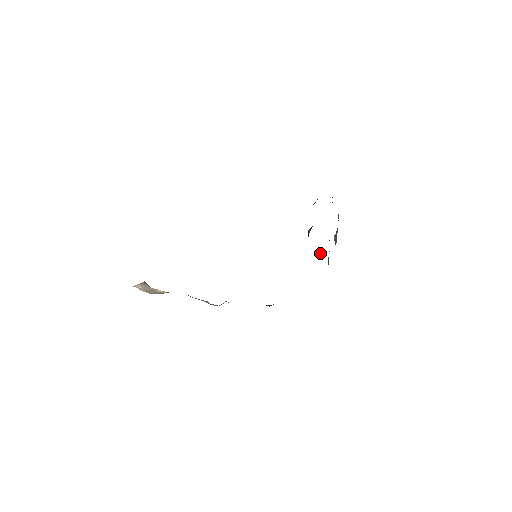
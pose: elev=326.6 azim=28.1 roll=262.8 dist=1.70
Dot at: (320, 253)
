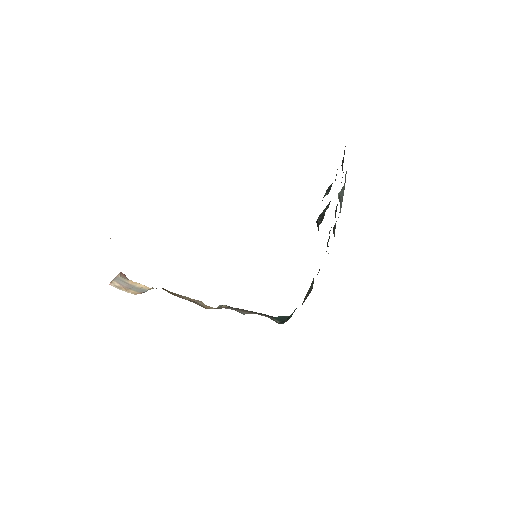
Dot at: (329, 236)
